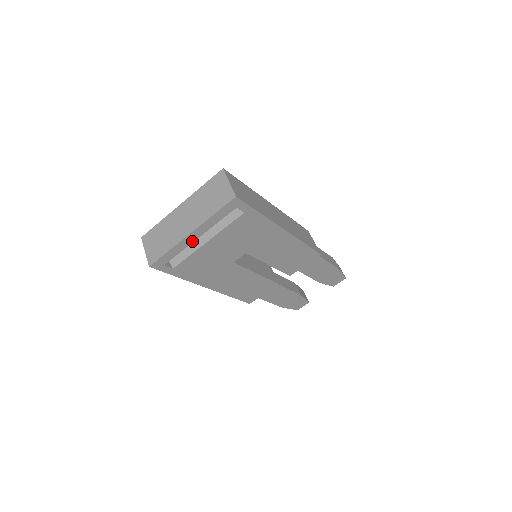
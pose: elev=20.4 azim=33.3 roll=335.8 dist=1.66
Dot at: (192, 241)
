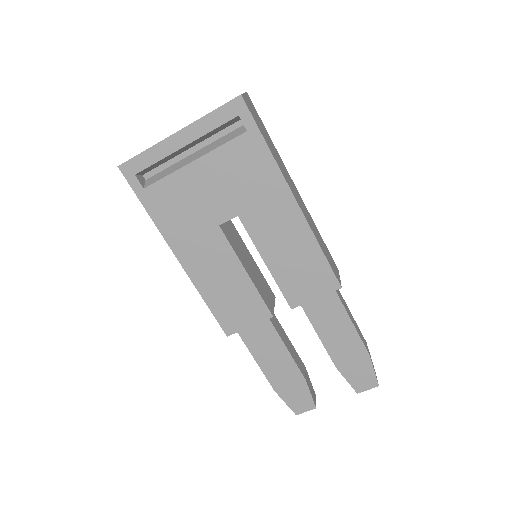
Dot at: (176, 149)
